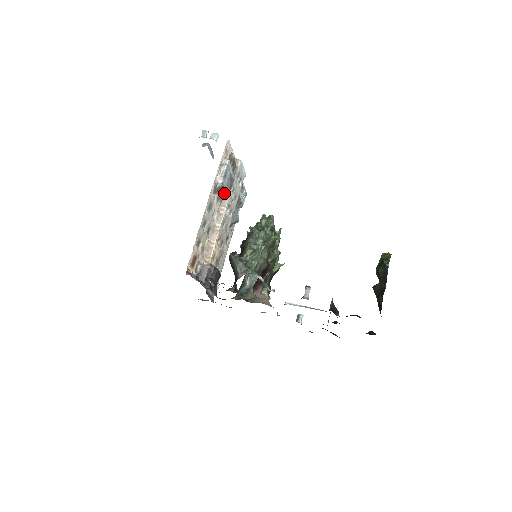
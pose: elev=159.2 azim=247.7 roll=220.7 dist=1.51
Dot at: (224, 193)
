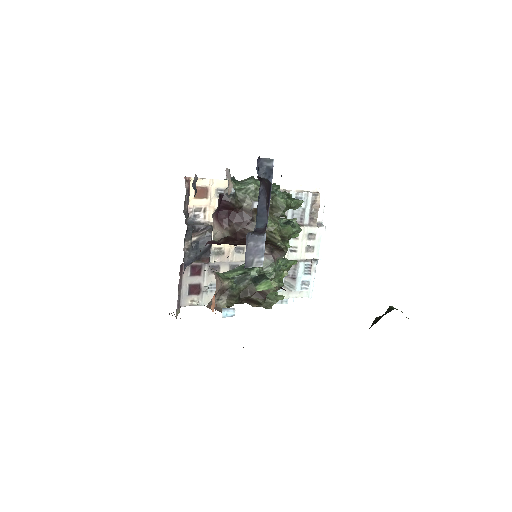
Dot at: occluded
